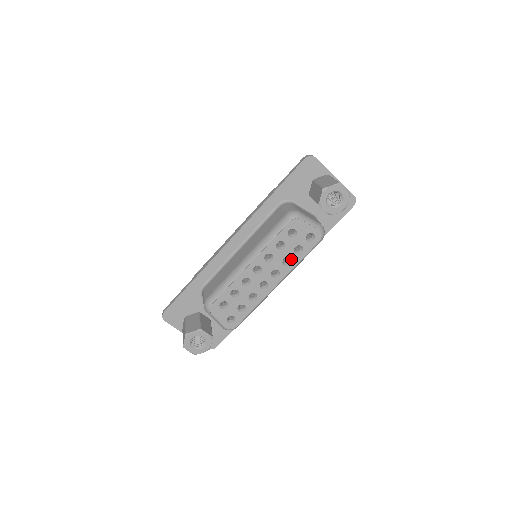
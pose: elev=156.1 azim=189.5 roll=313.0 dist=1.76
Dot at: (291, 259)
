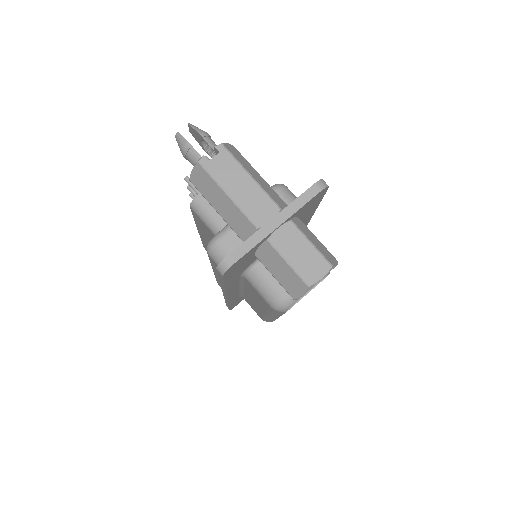
Dot at: occluded
